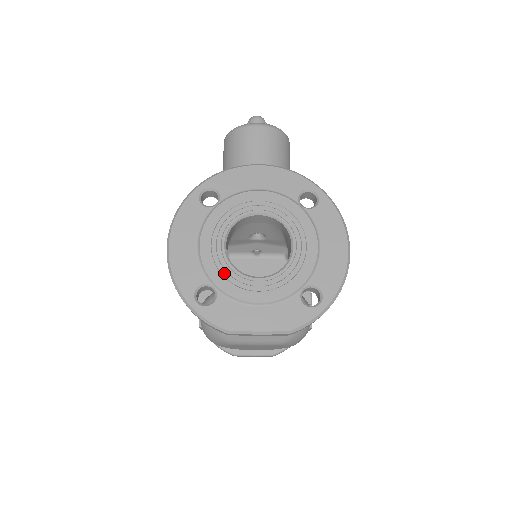
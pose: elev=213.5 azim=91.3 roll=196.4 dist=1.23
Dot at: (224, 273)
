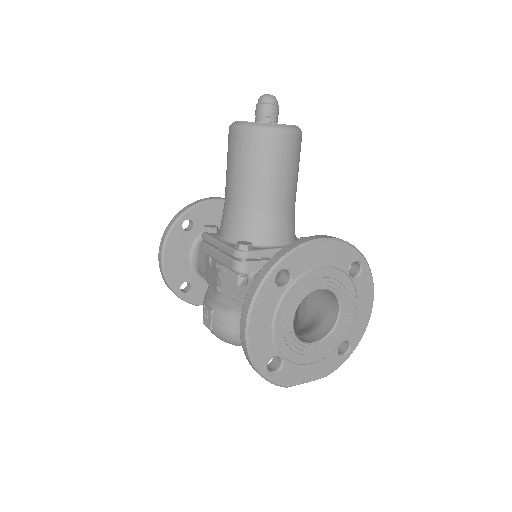
Dot at: (291, 346)
